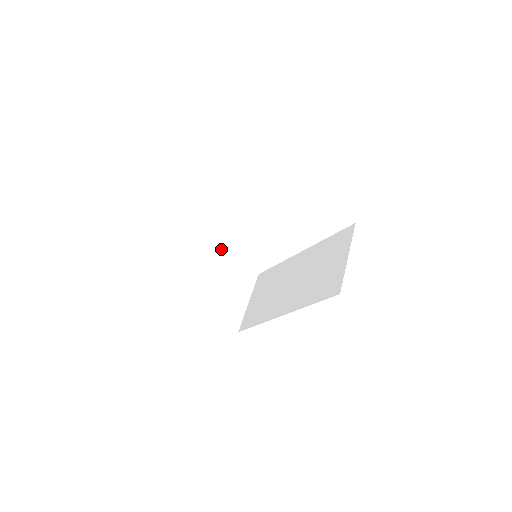
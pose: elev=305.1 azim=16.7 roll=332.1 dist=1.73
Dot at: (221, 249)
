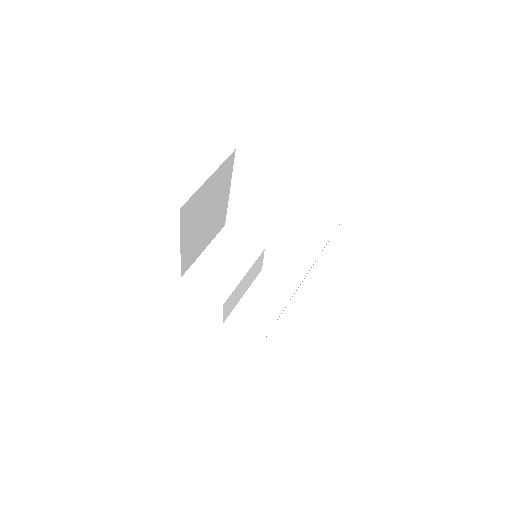
Dot at: (240, 256)
